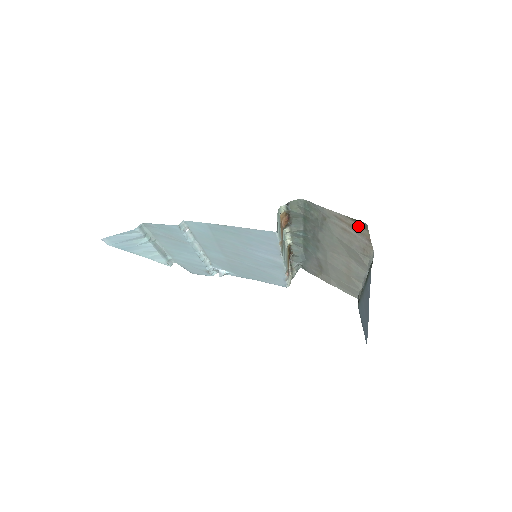
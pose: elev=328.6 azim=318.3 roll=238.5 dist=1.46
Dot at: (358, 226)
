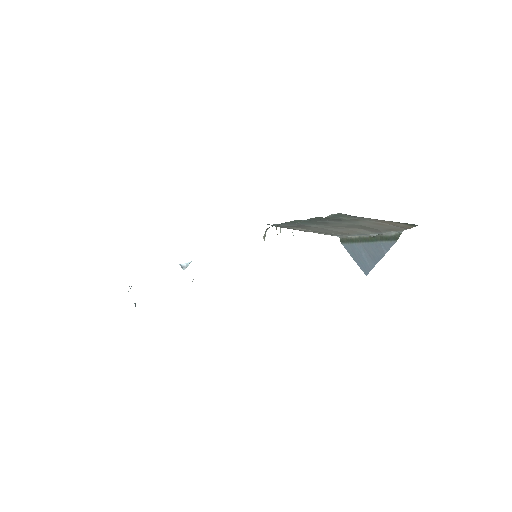
Dot at: (403, 225)
